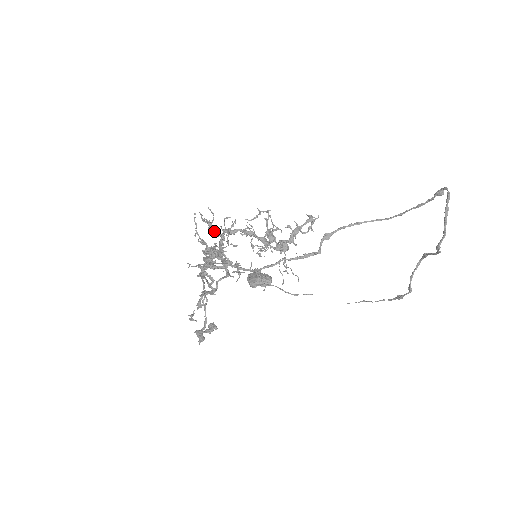
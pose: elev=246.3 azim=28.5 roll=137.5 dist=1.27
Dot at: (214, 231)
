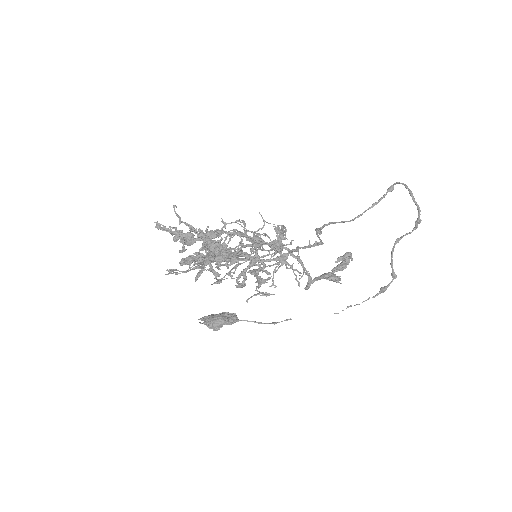
Dot at: (185, 240)
